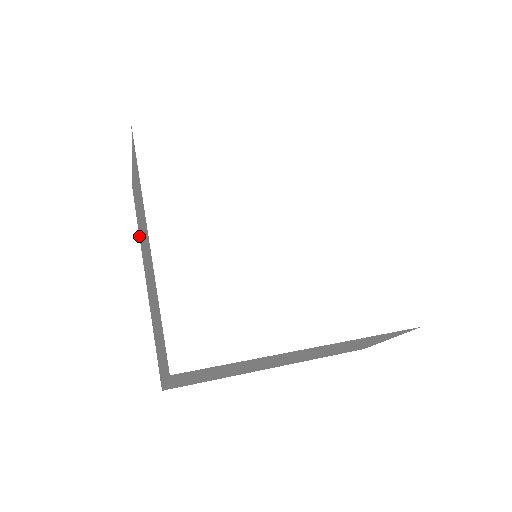
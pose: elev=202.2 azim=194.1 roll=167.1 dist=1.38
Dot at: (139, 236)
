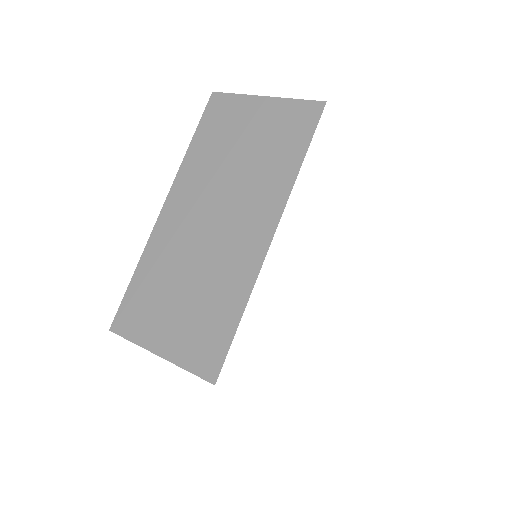
Dot at: occluded
